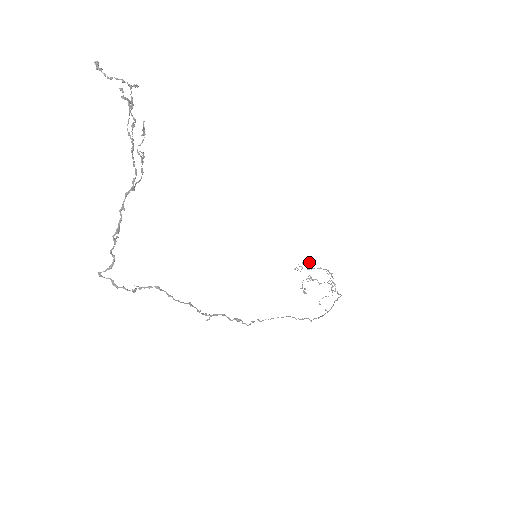
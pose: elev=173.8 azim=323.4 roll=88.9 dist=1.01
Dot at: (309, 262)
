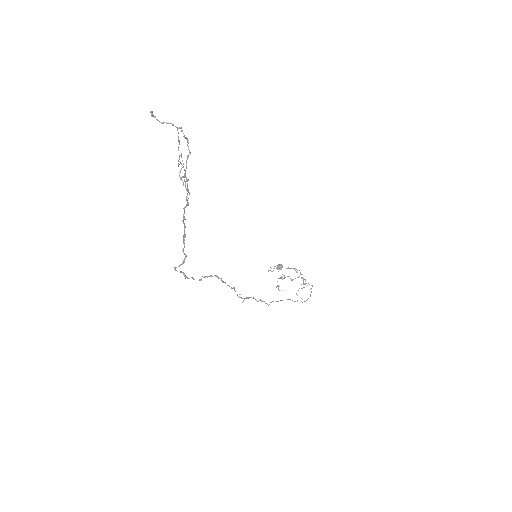
Dot at: (279, 264)
